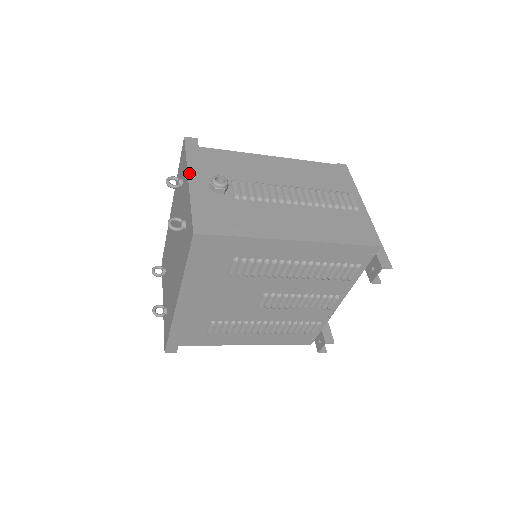
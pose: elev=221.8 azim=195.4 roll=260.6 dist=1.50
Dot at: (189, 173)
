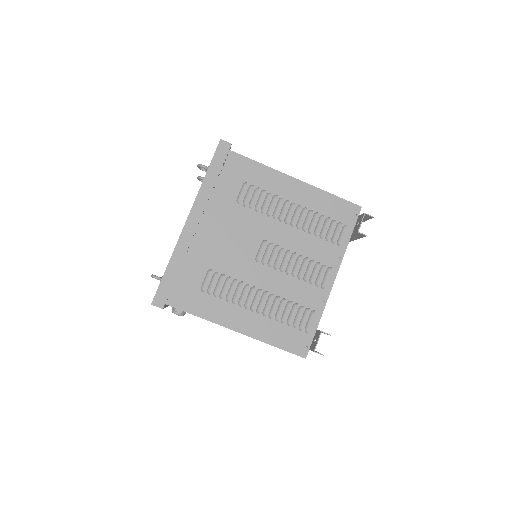
Dot at: occluded
